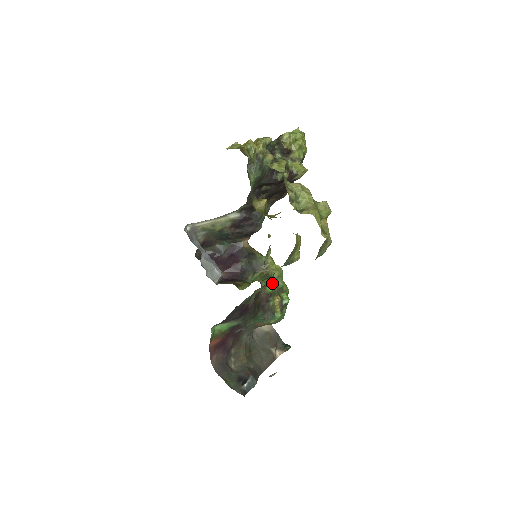
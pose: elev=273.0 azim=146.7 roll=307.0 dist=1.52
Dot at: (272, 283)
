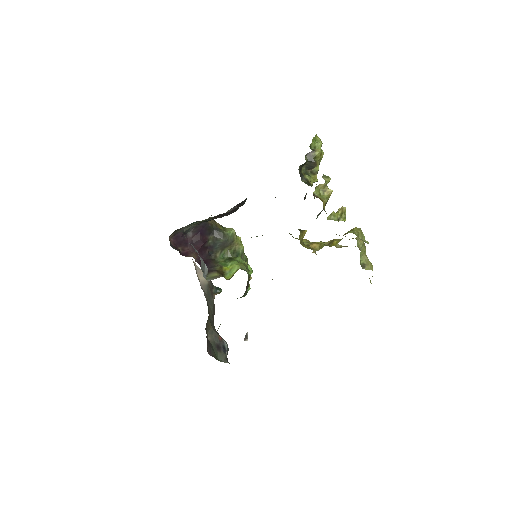
Dot at: (244, 262)
